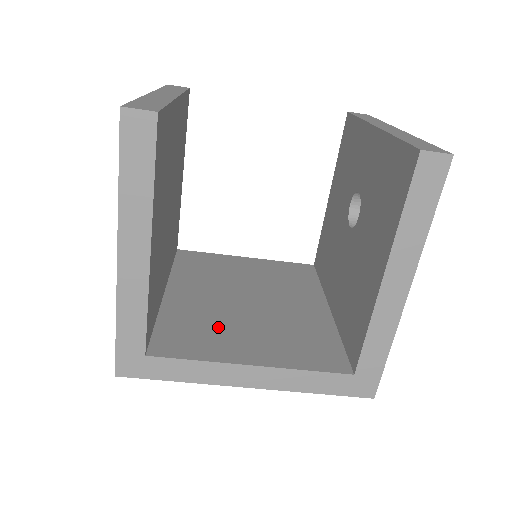
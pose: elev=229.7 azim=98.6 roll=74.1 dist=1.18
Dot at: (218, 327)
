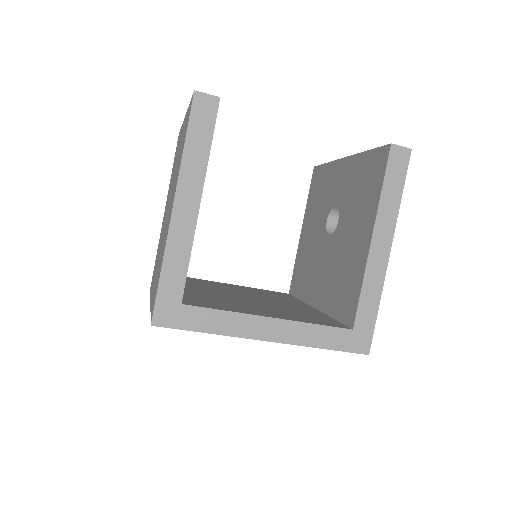
Dot at: (232, 302)
